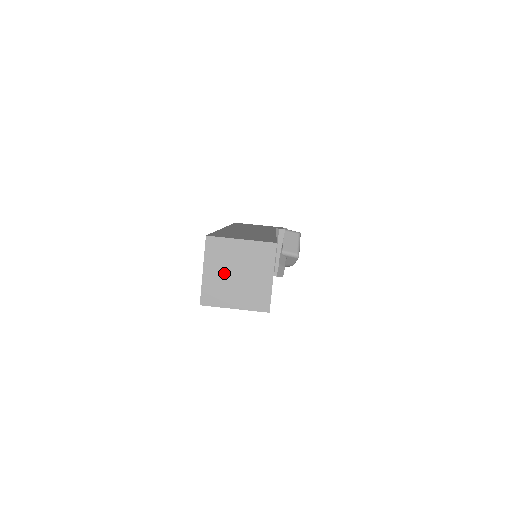
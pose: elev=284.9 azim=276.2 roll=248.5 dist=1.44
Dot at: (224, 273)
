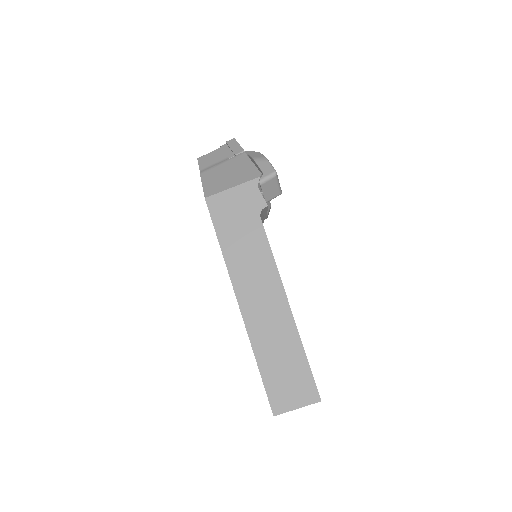
Dot at: occluded
